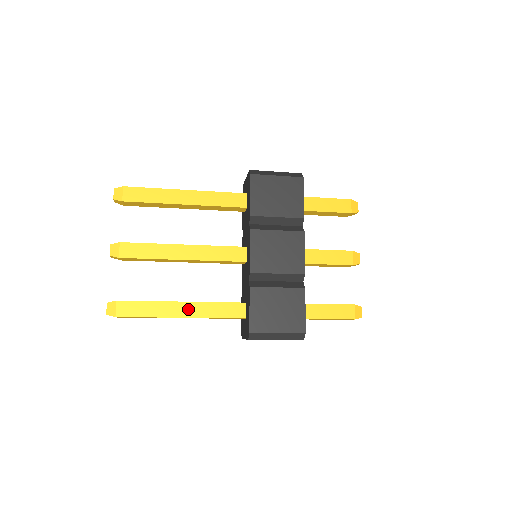
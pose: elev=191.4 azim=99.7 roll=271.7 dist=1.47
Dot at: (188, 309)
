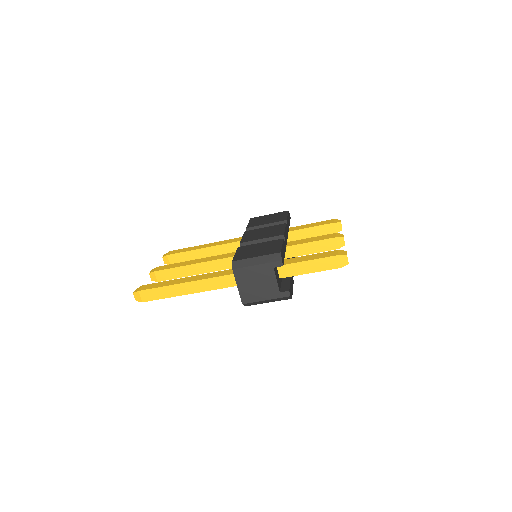
Dot at: (193, 278)
